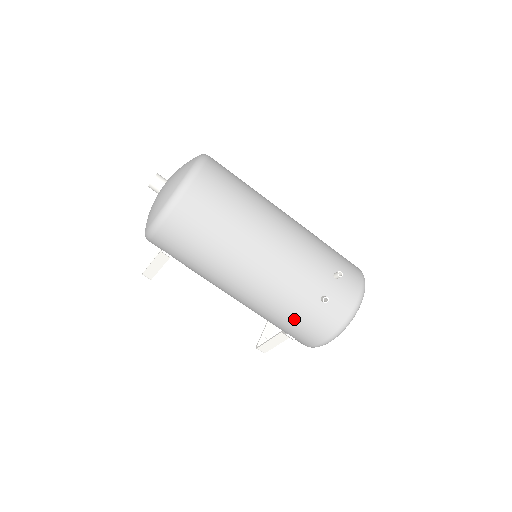
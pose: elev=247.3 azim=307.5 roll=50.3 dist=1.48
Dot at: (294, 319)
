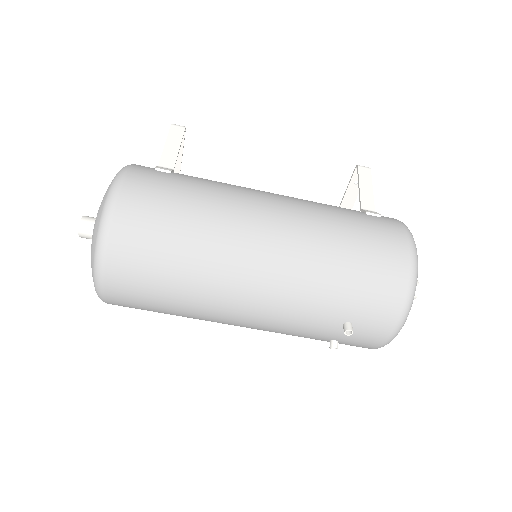
Dot at: occluded
